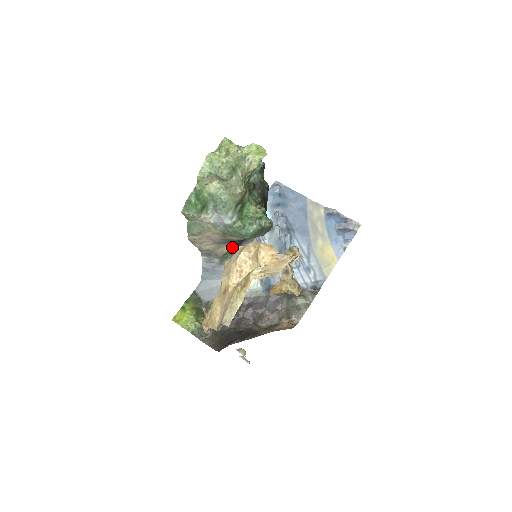
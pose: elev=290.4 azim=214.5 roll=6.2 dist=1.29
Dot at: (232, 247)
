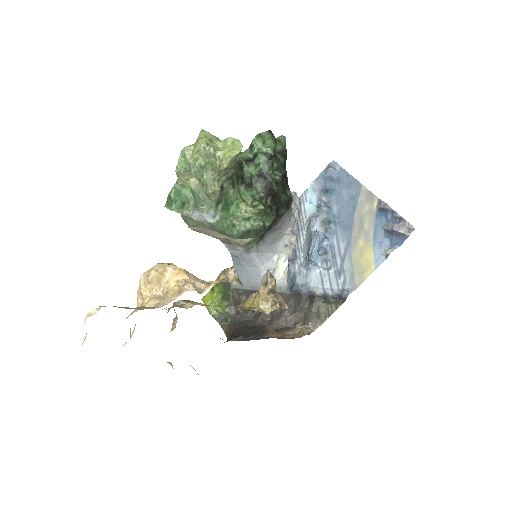
Dot at: (253, 238)
